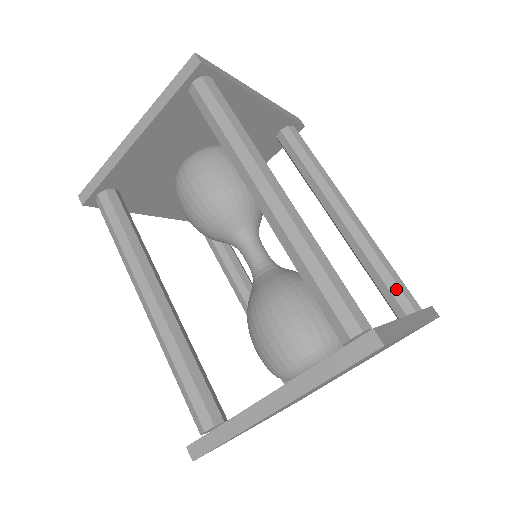
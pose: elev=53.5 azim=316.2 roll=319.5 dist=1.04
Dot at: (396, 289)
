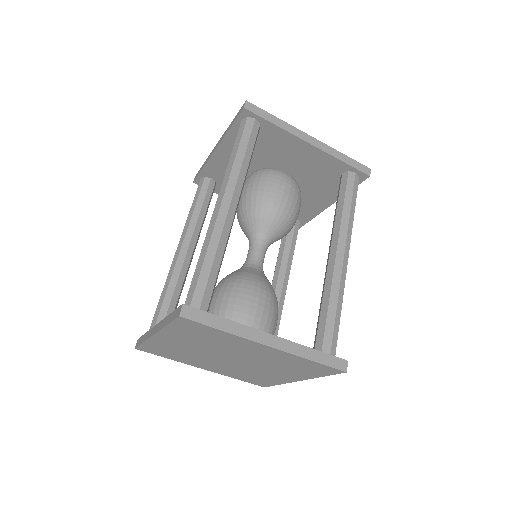
Dot at: (322, 328)
